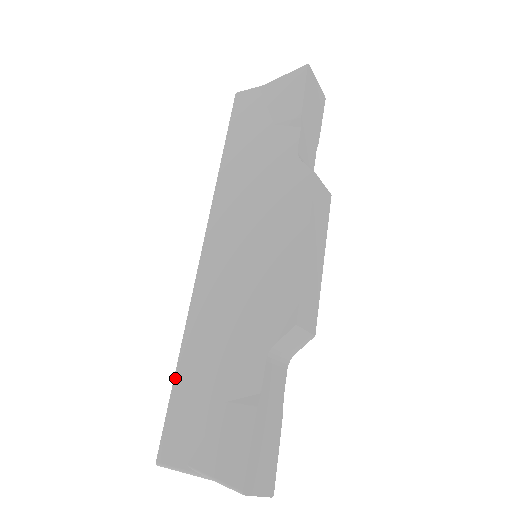
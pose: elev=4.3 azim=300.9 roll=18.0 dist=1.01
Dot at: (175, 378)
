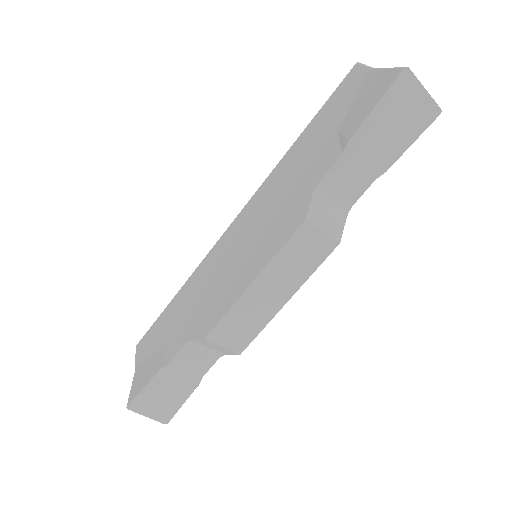
Dot at: (168, 305)
